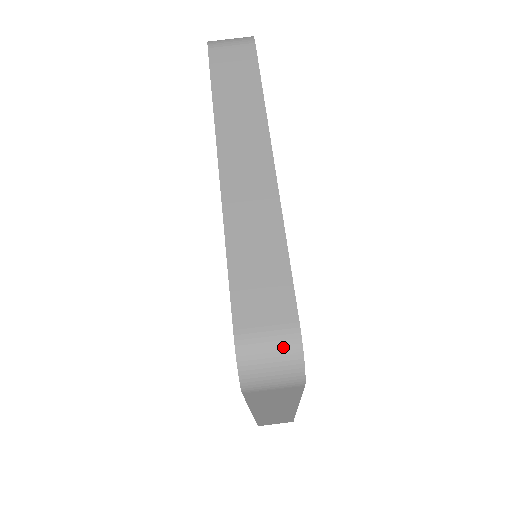
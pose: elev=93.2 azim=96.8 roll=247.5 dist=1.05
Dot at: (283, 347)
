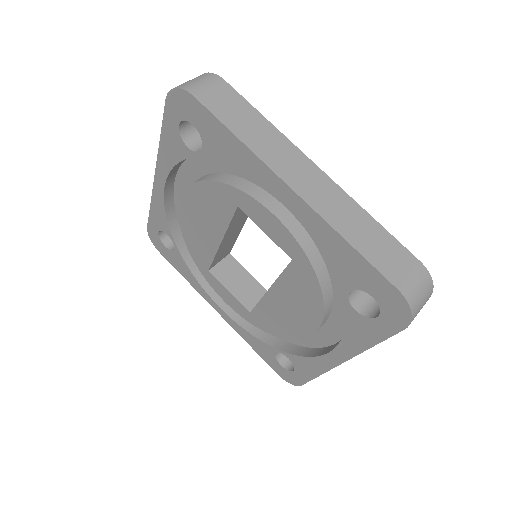
Dot at: (423, 281)
